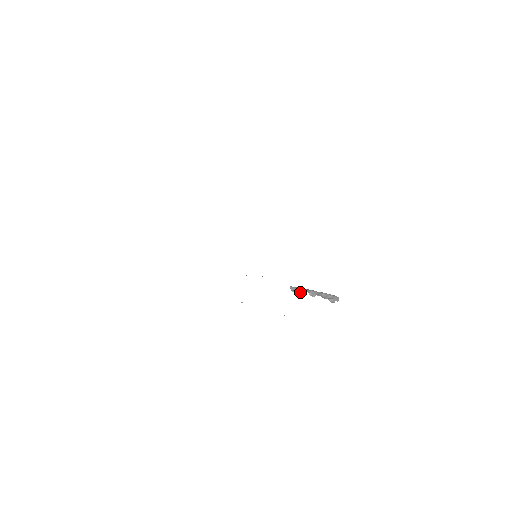
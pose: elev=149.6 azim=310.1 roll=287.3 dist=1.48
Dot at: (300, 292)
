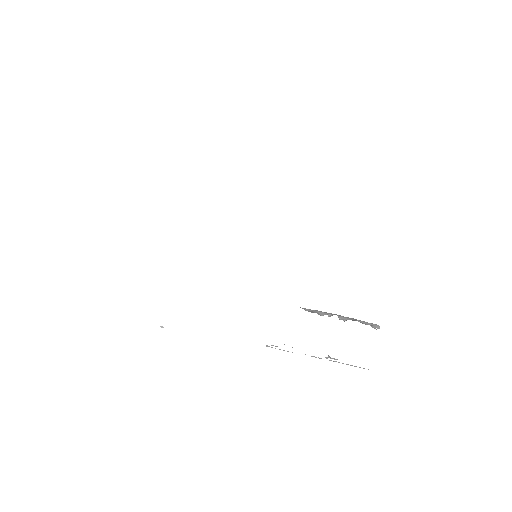
Dot at: (321, 314)
